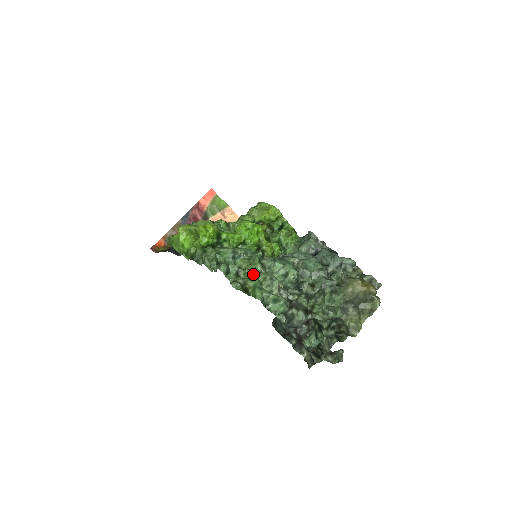
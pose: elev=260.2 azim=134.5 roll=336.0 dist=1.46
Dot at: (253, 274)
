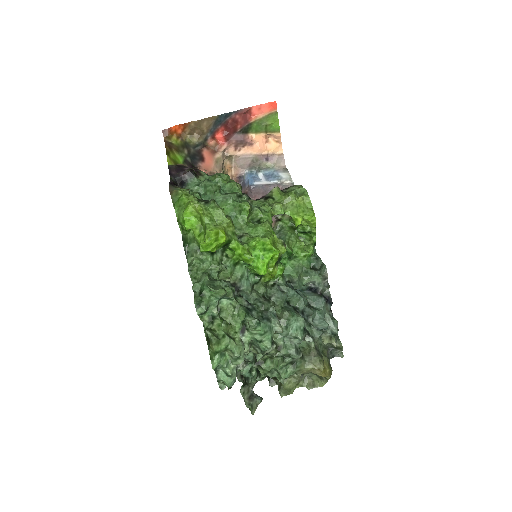
Dot at: (226, 335)
